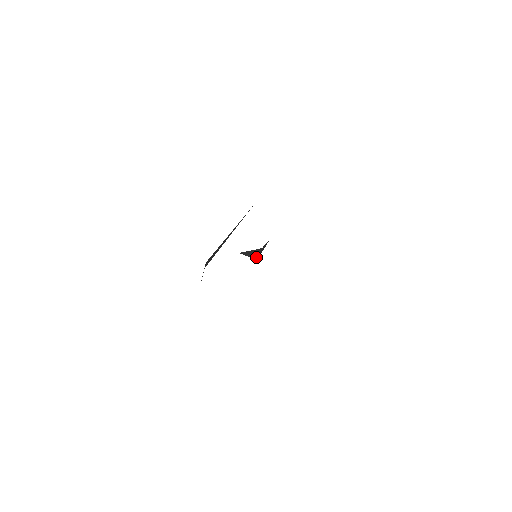
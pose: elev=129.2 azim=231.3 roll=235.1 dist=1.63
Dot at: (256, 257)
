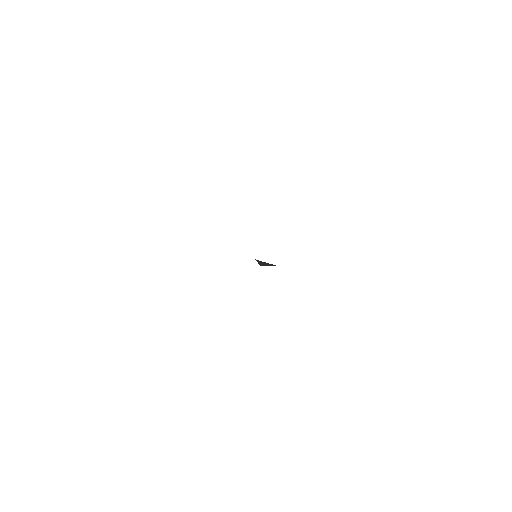
Dot at: (263, 265)
